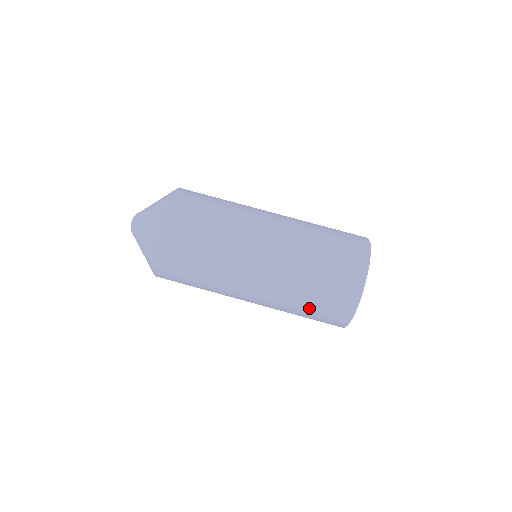
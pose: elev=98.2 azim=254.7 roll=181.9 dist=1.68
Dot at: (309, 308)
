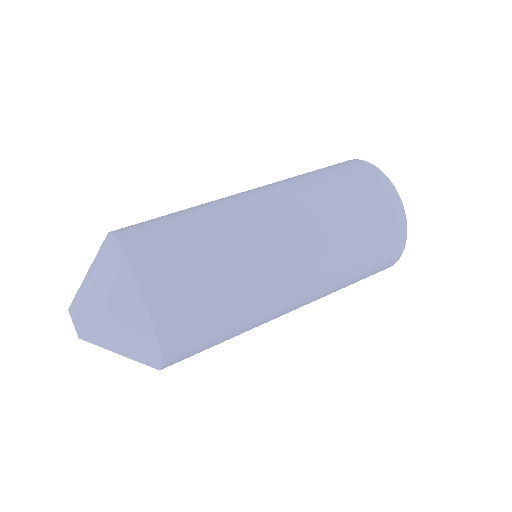
Dot at: (353, 204)
